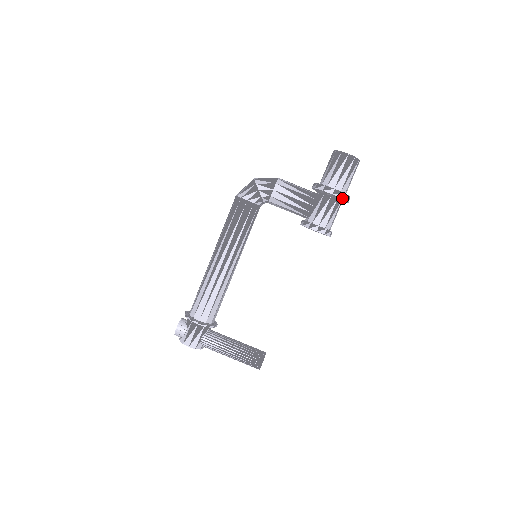
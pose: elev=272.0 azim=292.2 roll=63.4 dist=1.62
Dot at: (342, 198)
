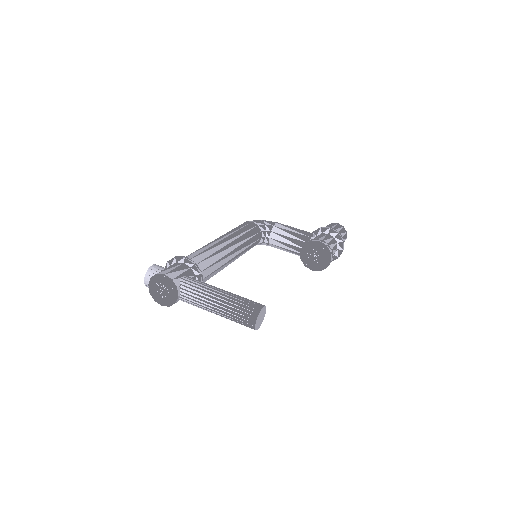
Dot at: (338, 233)
